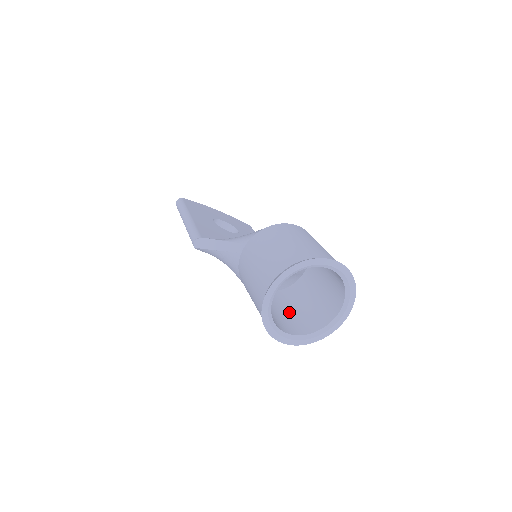
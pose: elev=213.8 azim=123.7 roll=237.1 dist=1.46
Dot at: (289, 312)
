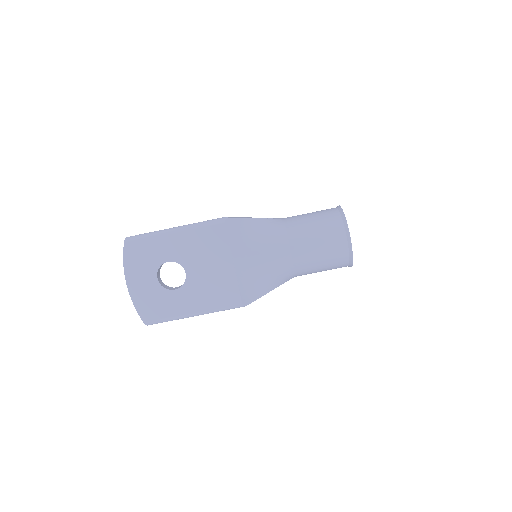
Dot at: occluded
